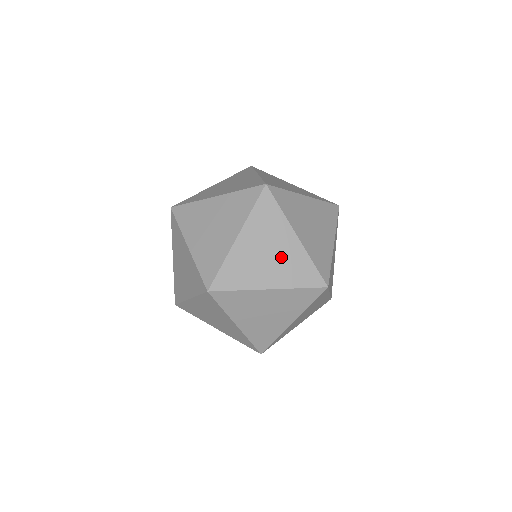
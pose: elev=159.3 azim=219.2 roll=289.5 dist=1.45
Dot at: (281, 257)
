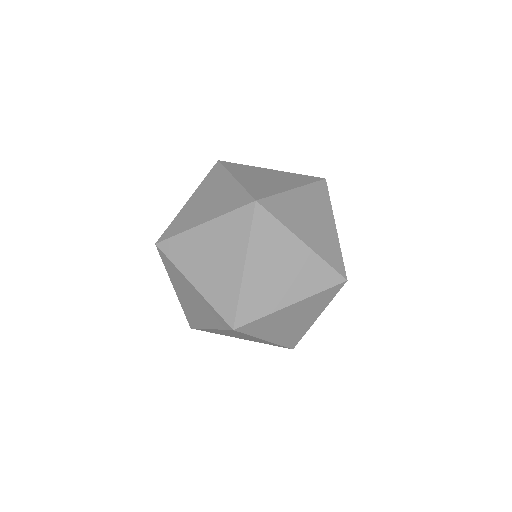
Dot at: (219, 270)
